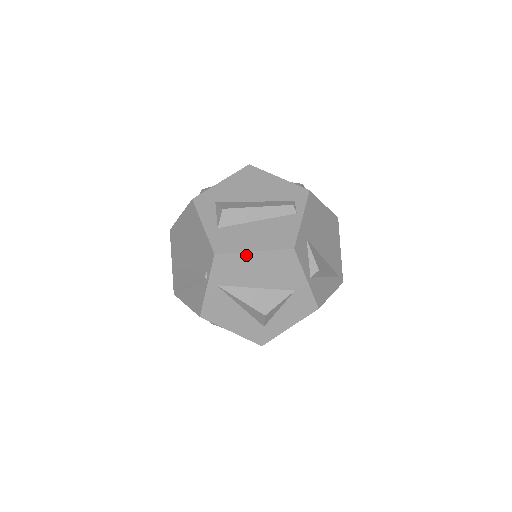
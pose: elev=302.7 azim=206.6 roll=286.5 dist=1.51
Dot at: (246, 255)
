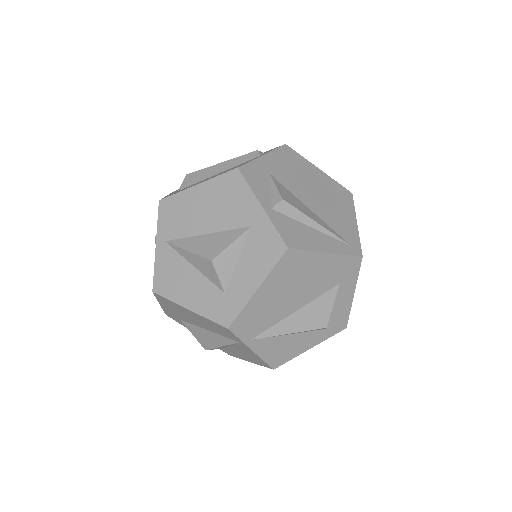
Dot at: (189, 192)
